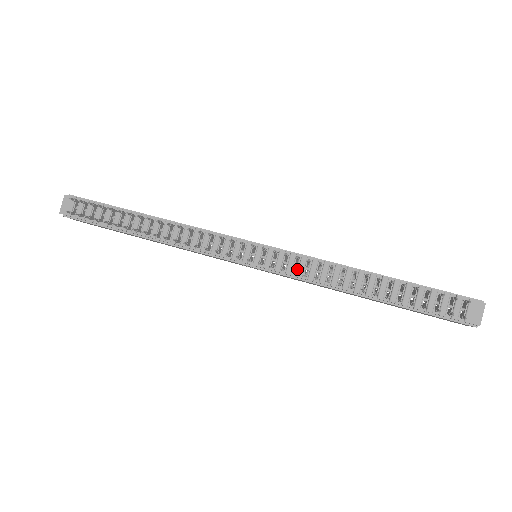
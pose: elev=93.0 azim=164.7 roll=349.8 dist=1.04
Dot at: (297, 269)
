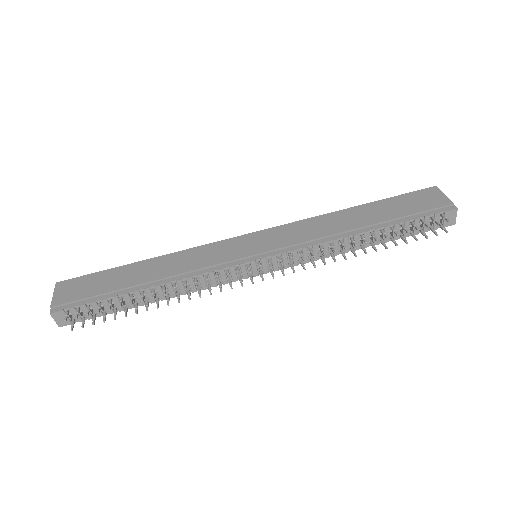
Dot at: occluded
